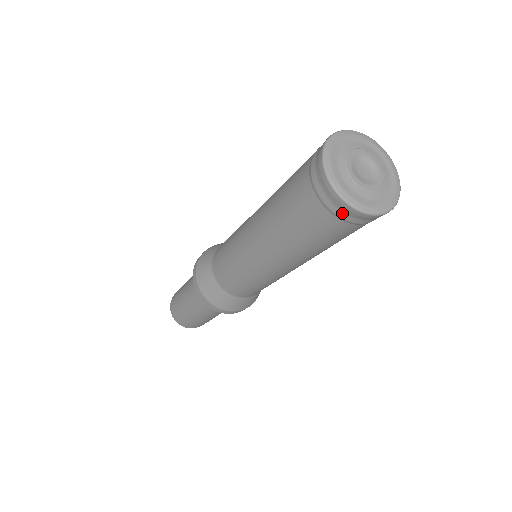
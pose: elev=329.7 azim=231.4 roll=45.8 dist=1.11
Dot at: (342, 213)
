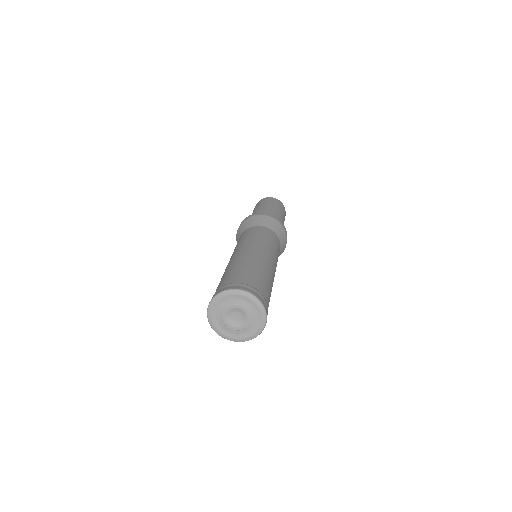
Dot at: occluded
